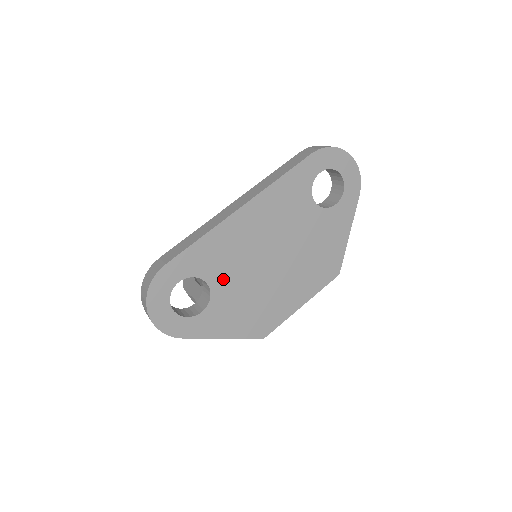
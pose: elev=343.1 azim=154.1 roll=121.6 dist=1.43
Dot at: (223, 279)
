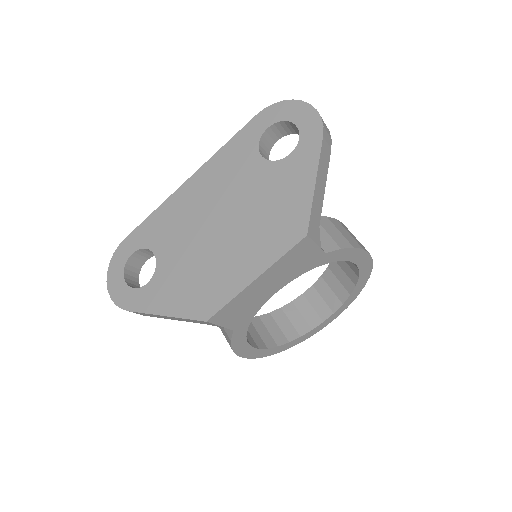
Dot at: (168, 249)
